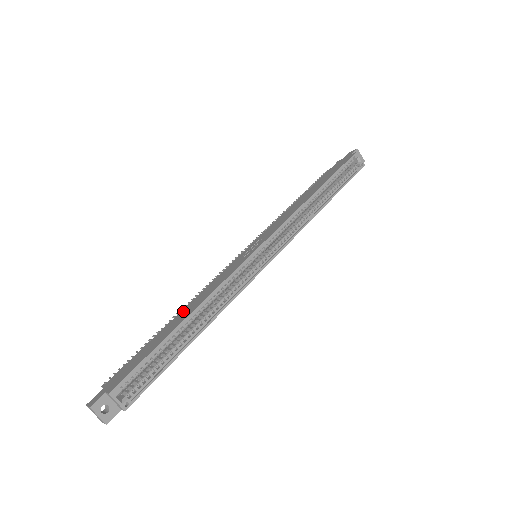
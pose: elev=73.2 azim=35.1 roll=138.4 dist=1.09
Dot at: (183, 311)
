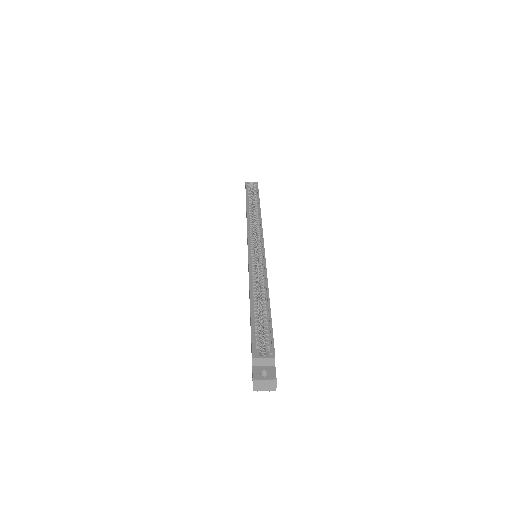
Dot at: occluded
